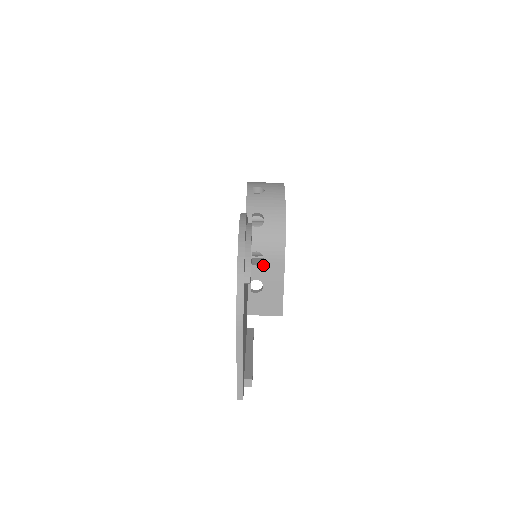
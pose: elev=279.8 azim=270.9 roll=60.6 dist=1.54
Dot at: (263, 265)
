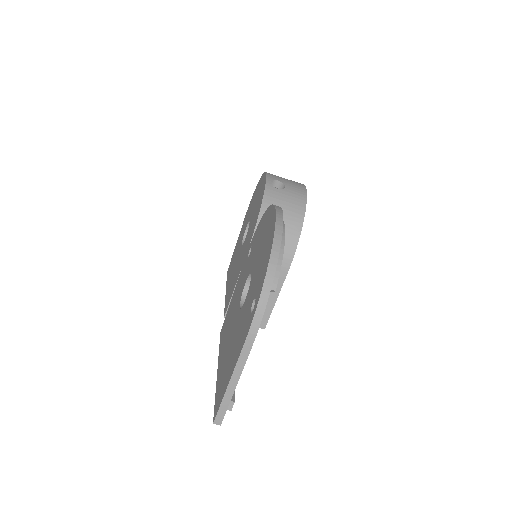
Dot at: occluded
